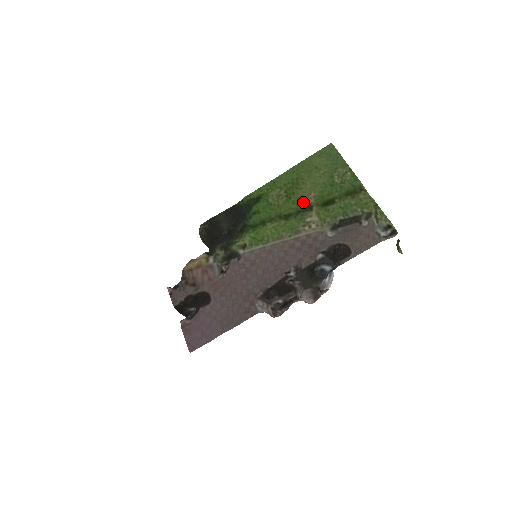
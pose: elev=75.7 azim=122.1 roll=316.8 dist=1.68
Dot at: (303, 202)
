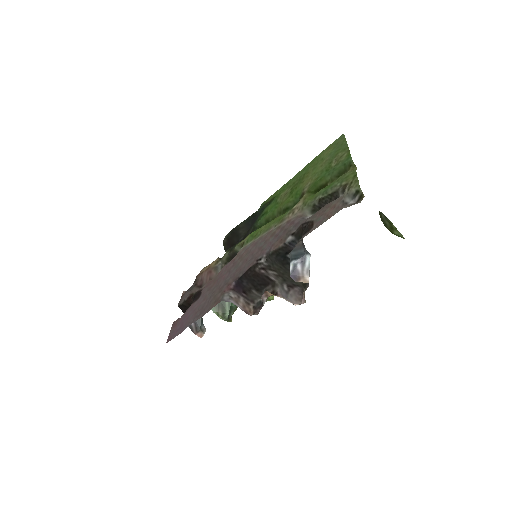
Dot at: (300, 193)
